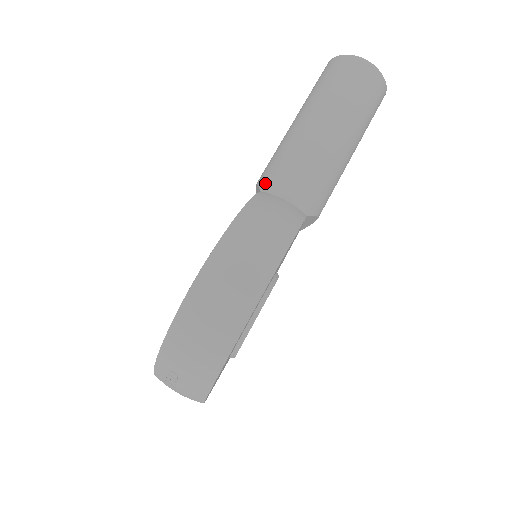
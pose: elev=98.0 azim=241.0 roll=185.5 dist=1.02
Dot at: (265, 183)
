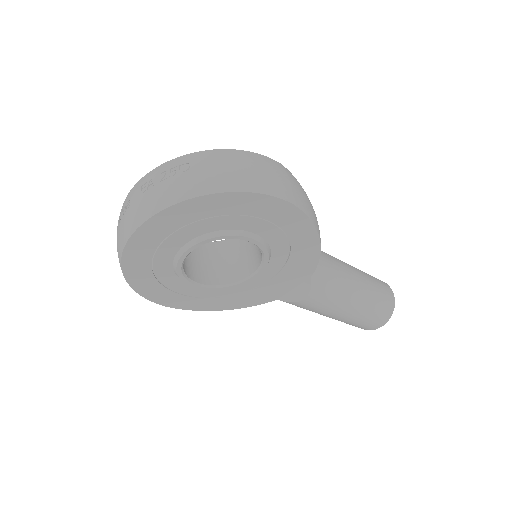
Dot at: occluded
